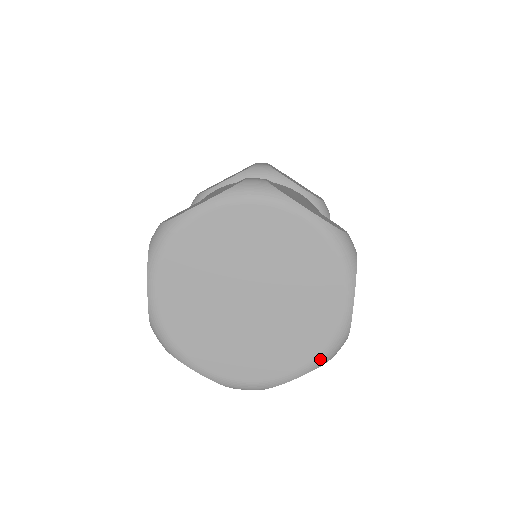
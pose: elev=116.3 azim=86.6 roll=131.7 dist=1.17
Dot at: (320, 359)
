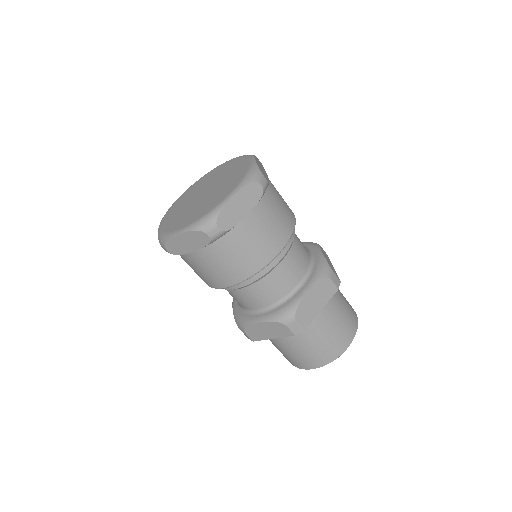
Dot at: (195, 223)
